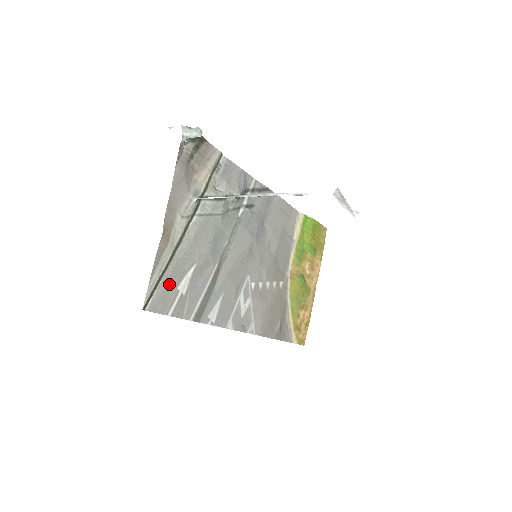
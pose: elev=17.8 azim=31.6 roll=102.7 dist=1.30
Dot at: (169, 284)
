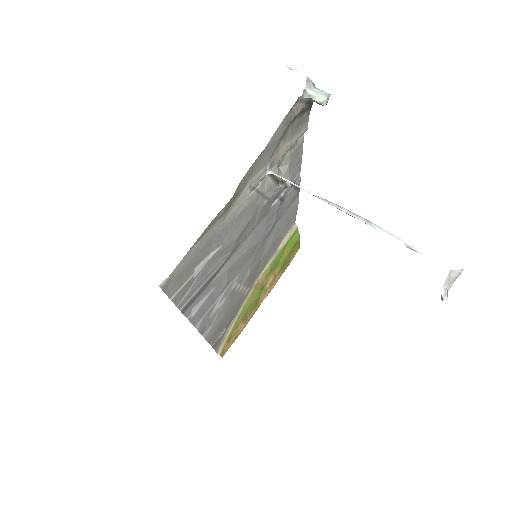
Dot at: (193, 260)
